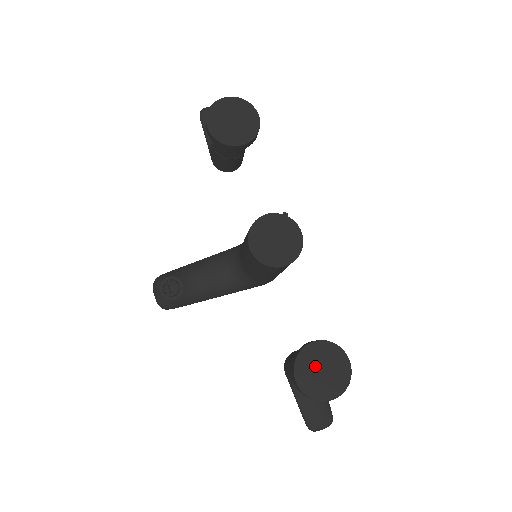
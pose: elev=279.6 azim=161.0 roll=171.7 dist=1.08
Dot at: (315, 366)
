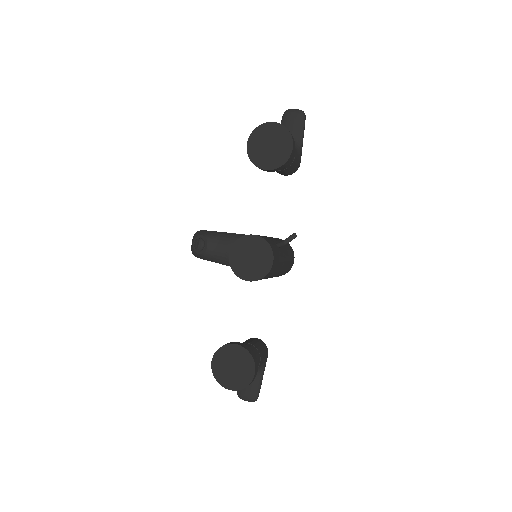
Dot at: (229, 361)
